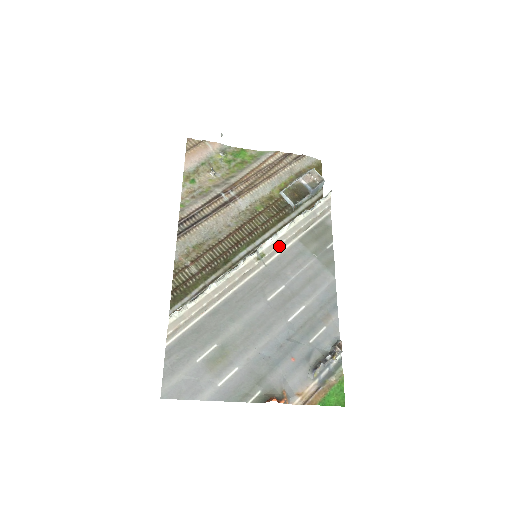
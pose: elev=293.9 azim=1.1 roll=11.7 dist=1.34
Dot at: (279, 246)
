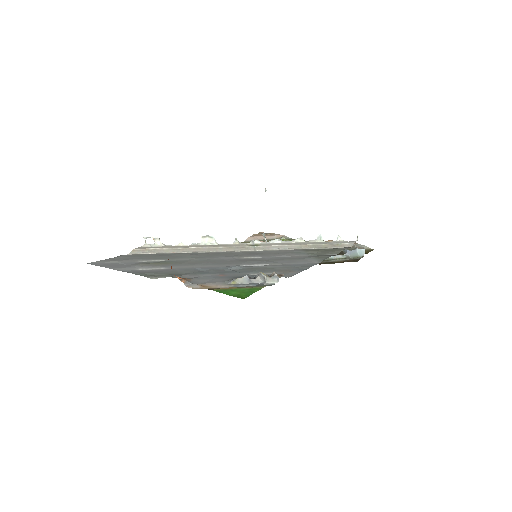
Dot at: (278, 246)
